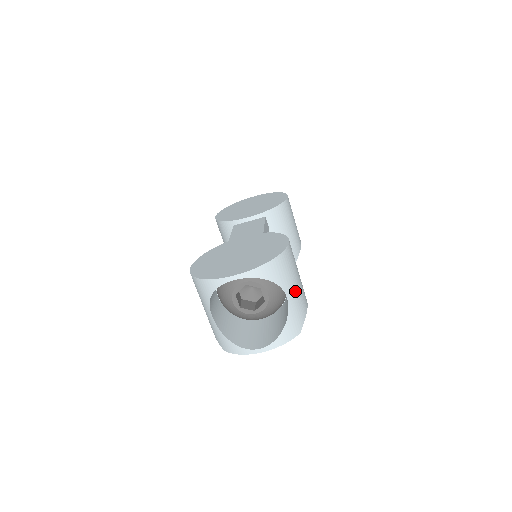
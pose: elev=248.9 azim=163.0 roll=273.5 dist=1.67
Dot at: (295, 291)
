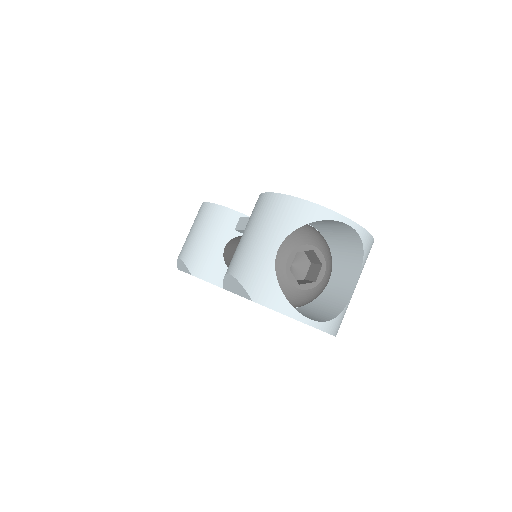
Dot at: occluded
